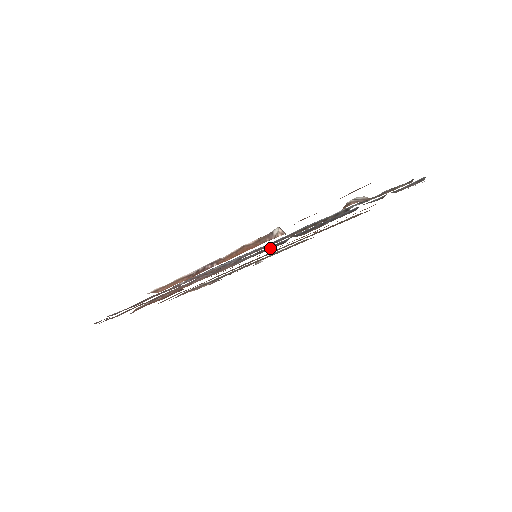
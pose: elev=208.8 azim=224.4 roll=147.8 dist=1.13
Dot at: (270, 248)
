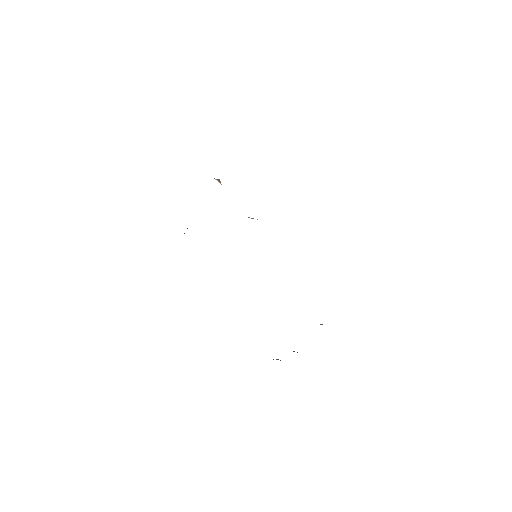
Dot at: occluded
